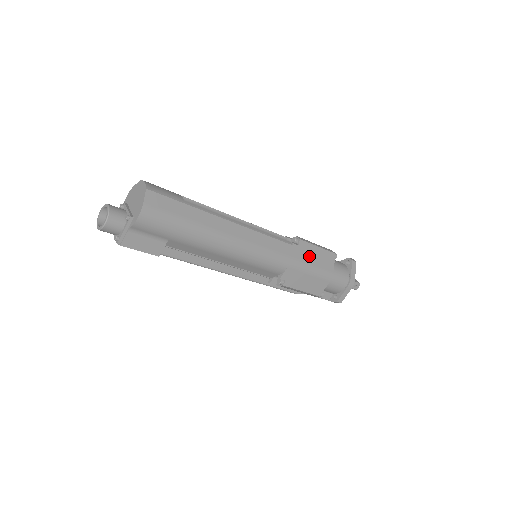
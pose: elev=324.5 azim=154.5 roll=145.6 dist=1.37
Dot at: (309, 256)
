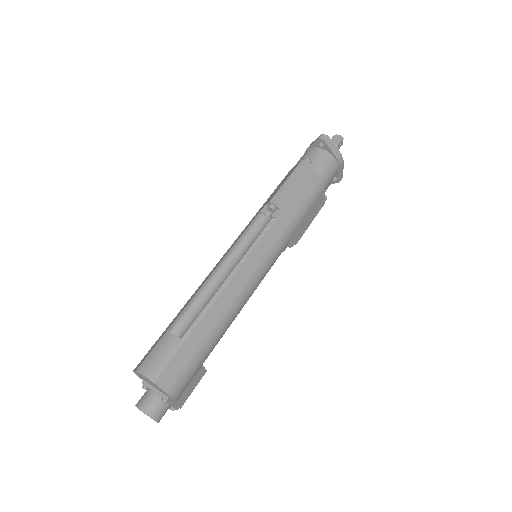
Dot at: (294, 203)
